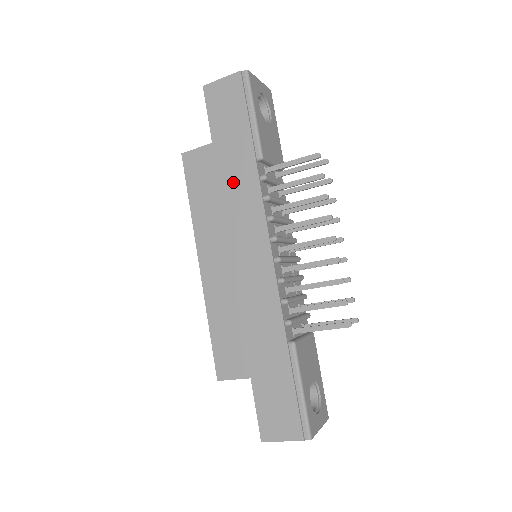
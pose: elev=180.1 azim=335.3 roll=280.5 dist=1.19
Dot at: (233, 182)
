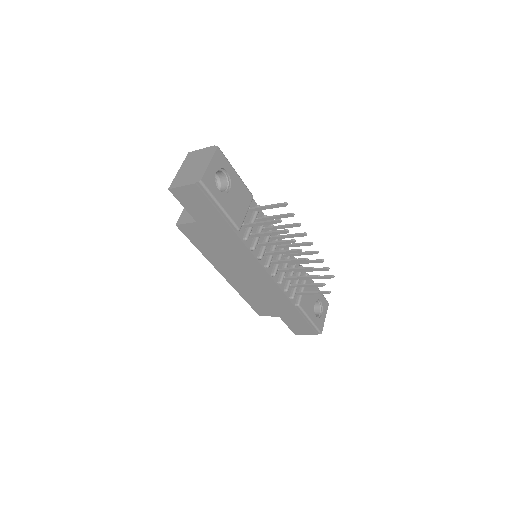
Dot at: (225, 243)
